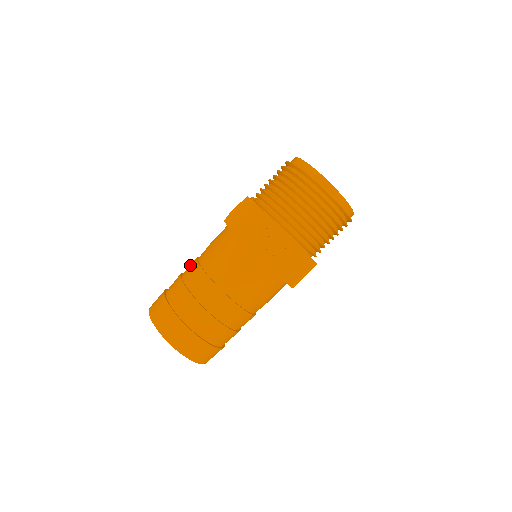
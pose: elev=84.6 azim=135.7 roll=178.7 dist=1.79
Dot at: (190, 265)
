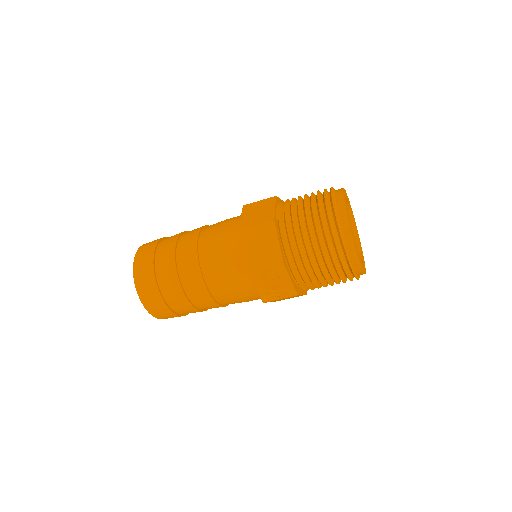
Dot at: (188, 242)
